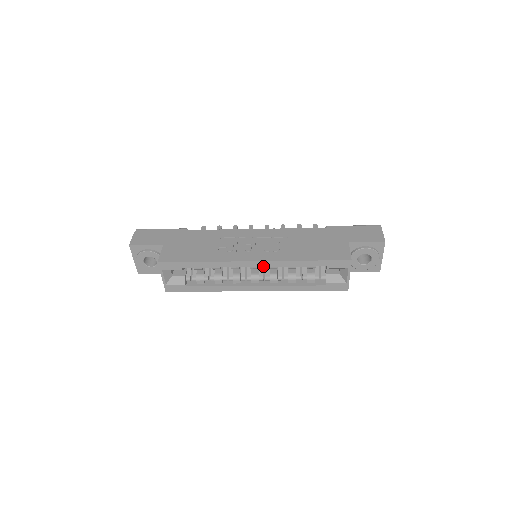
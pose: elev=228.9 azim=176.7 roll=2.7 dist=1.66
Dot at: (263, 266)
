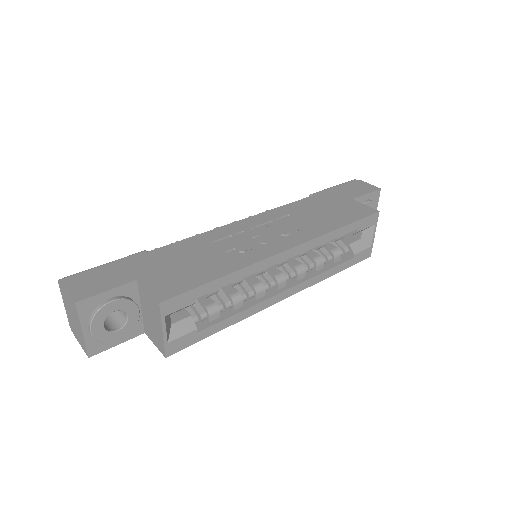
Dot at: (298, 253)
